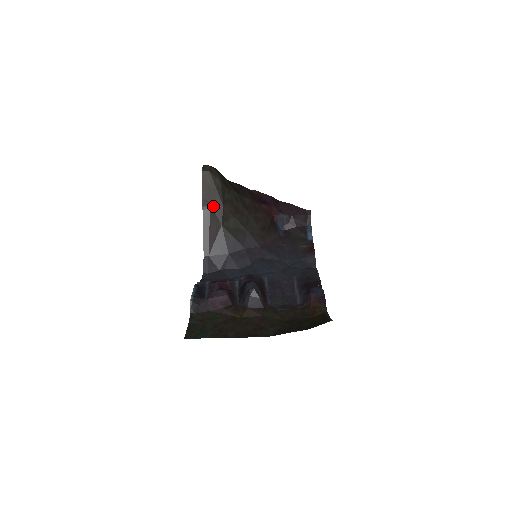
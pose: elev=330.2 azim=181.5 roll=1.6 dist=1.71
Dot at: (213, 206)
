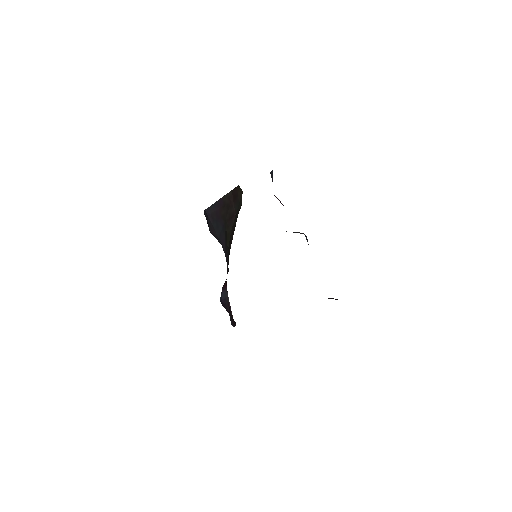
Dot at: (232, 204)
